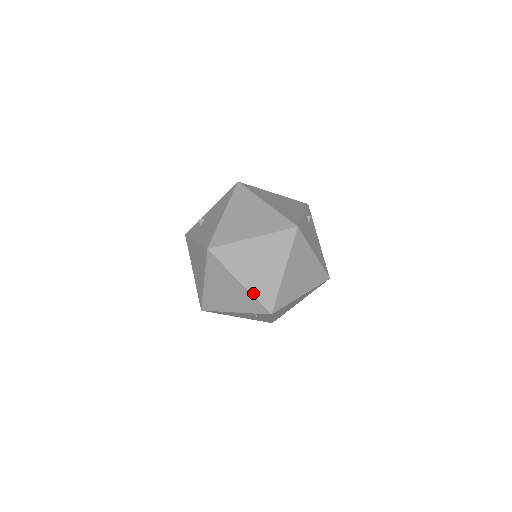
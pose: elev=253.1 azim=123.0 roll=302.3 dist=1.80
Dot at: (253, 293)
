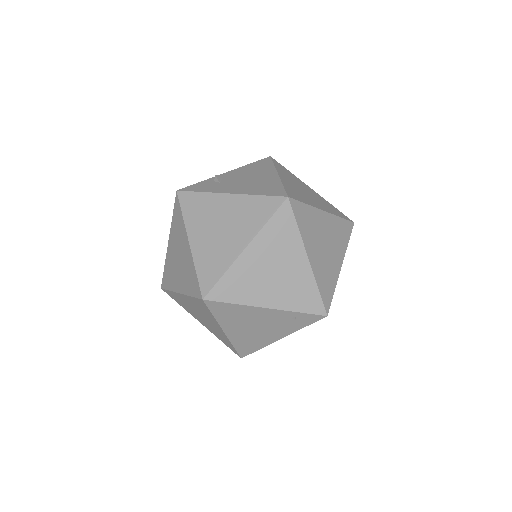
Dot at: (317, 279)
